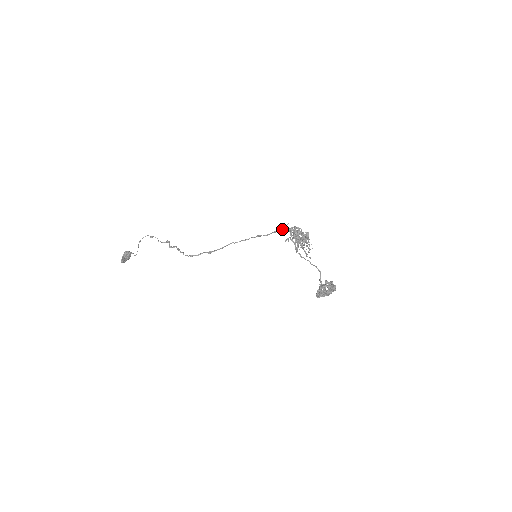
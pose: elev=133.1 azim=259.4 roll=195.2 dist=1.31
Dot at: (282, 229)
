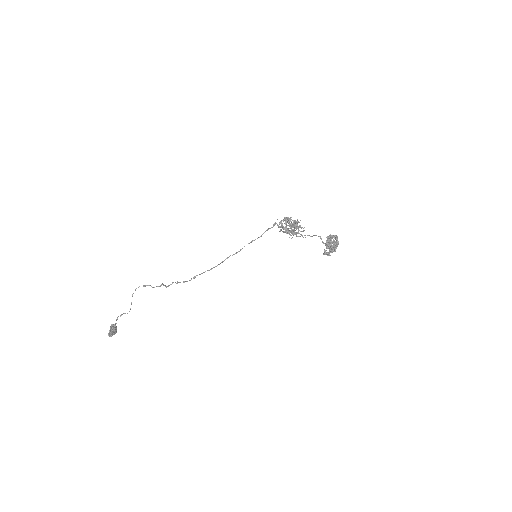
Dot at: (273, 226)
